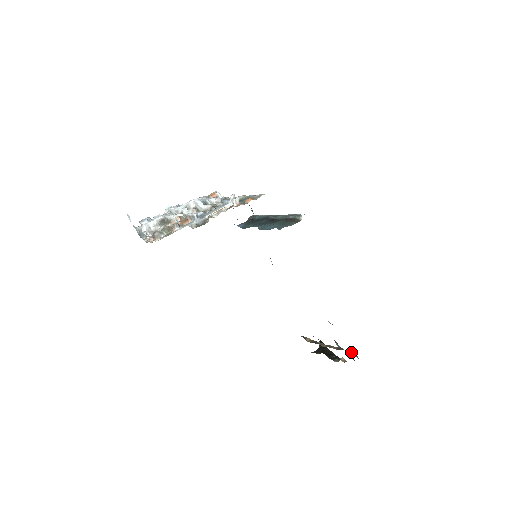
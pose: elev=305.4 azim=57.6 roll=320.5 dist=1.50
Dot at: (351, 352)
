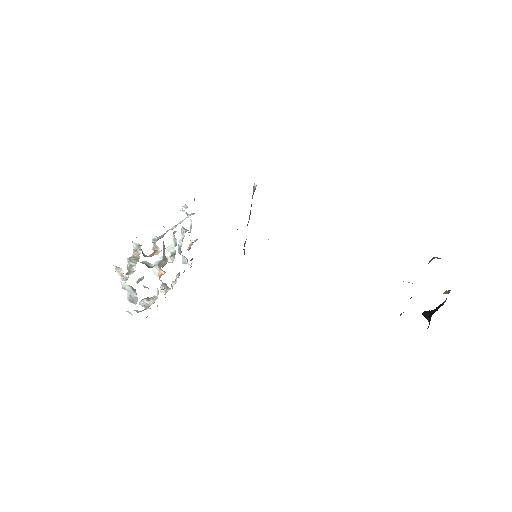
Dot at: (429, 261)
